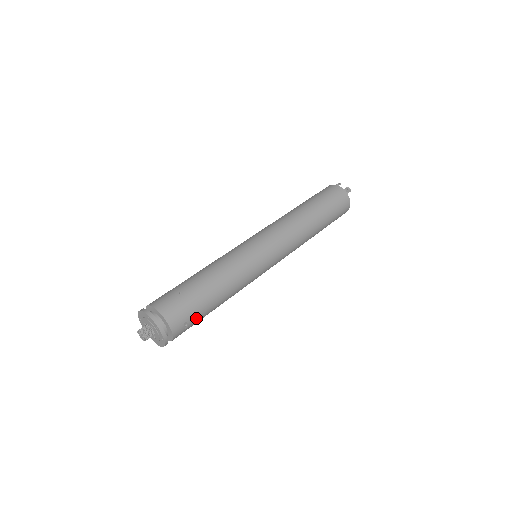
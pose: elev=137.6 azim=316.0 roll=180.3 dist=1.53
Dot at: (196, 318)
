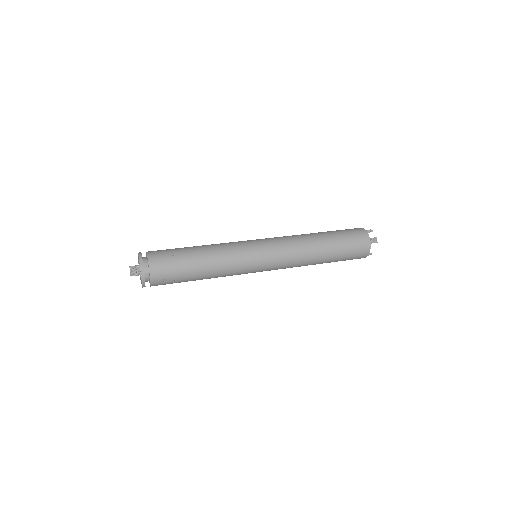
Dot at: (176, 280)
